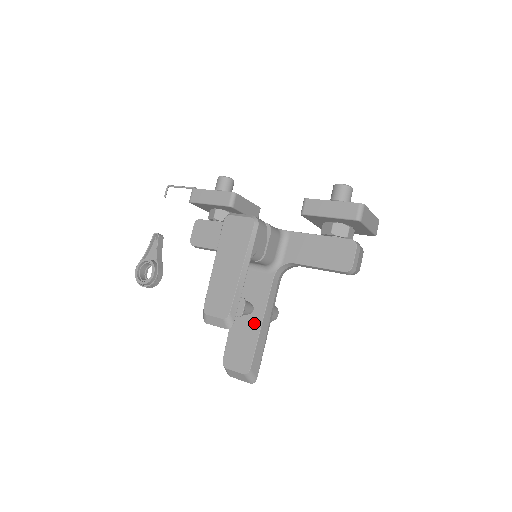
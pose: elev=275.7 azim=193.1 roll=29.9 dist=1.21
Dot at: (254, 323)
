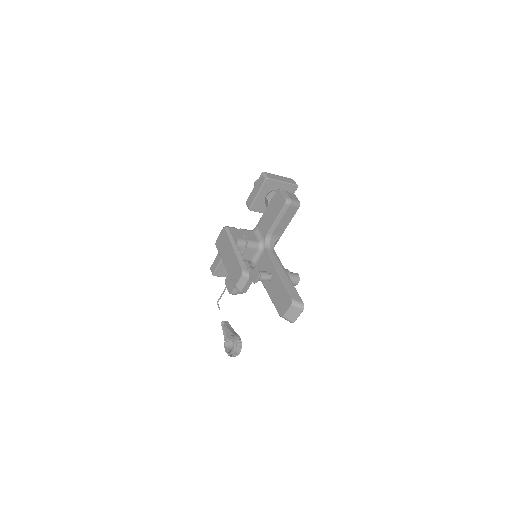
Dot at: (276, 278)
